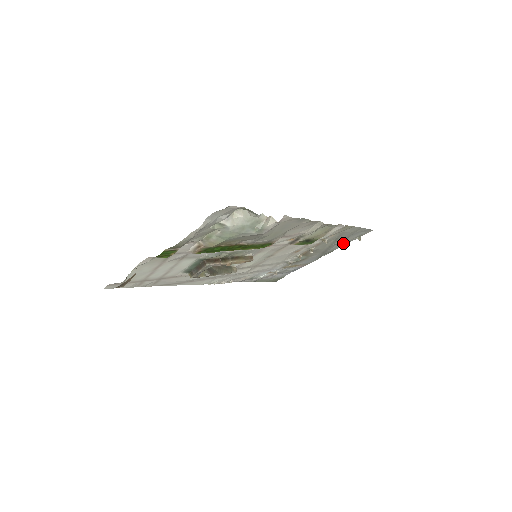
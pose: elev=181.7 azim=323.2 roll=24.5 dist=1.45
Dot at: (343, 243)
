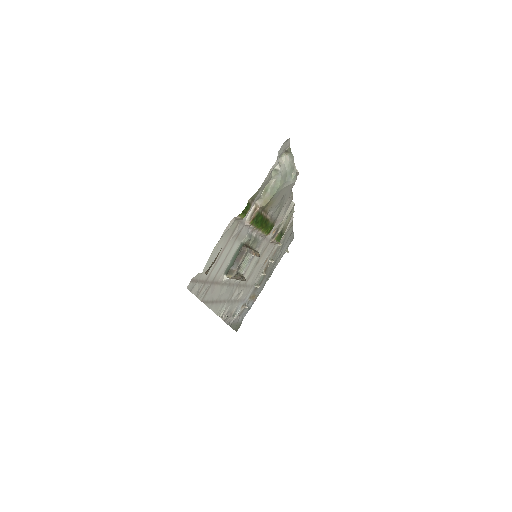
Dot at: (279, 259)
